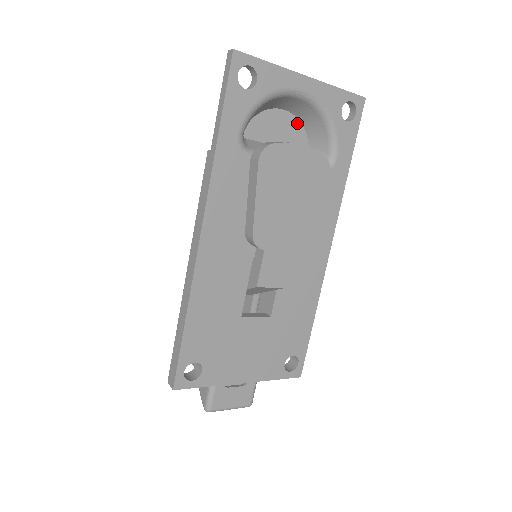
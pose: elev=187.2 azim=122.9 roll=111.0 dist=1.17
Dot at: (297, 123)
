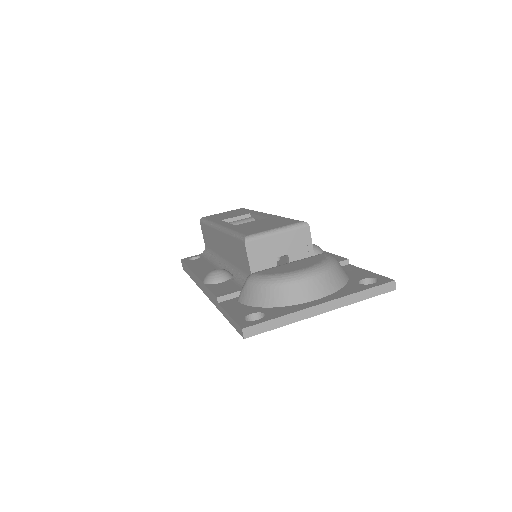
Dot at: occluded
